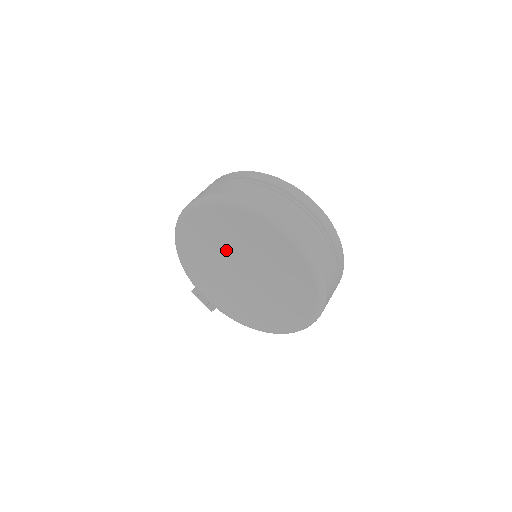
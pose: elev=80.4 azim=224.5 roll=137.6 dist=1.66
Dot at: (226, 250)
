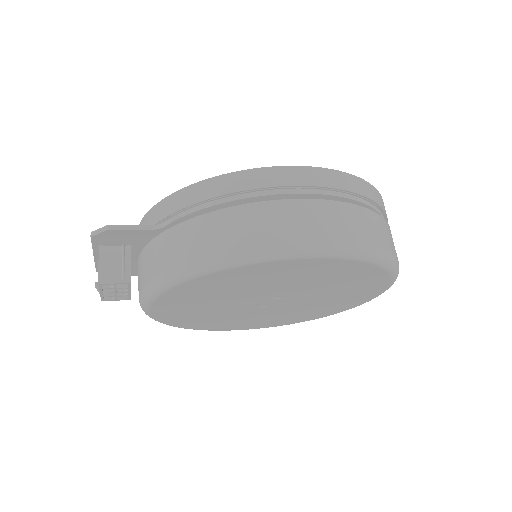
Dot at: (296, 289)
